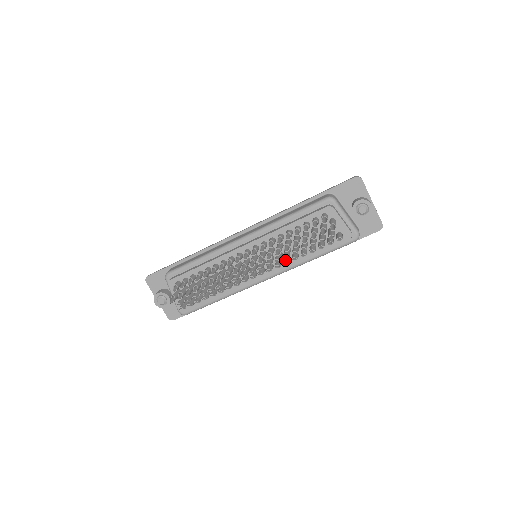
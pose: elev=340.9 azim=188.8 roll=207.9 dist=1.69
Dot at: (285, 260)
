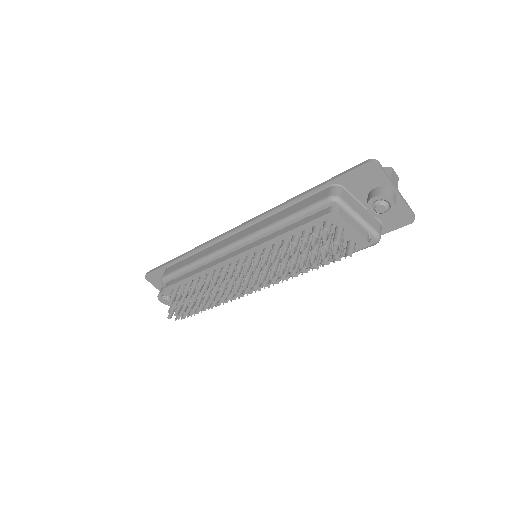
Dot at: occluded
